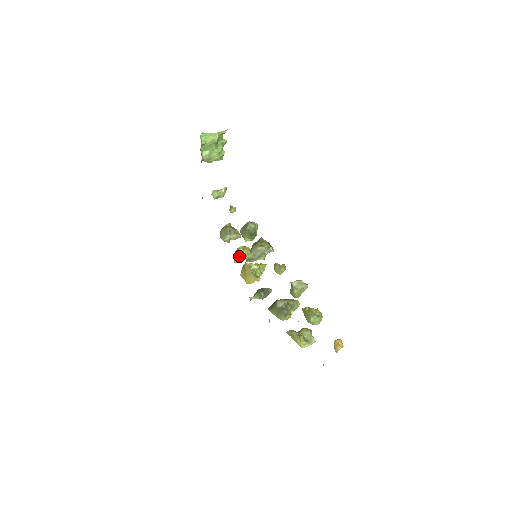
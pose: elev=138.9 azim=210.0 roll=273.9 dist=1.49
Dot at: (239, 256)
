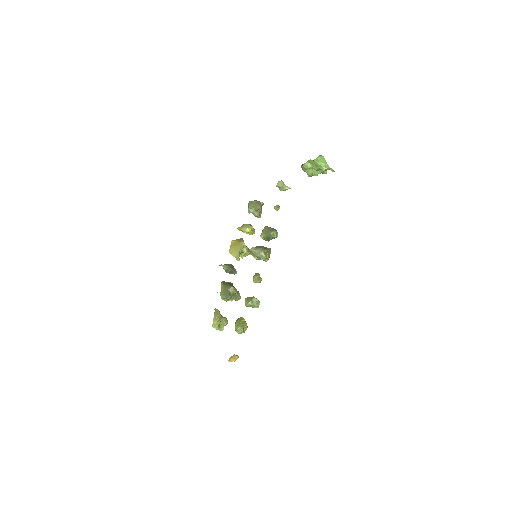
Dot at: (245, 230)
